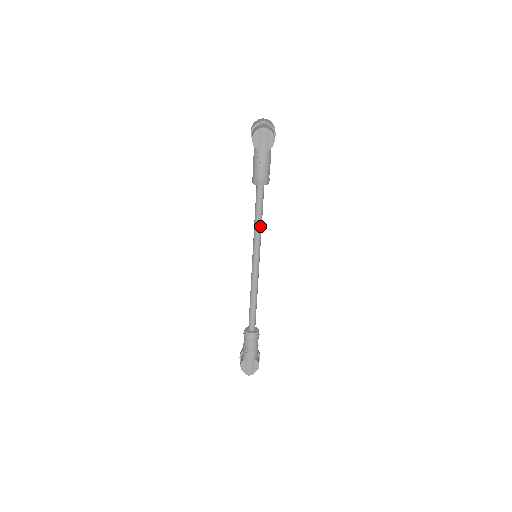
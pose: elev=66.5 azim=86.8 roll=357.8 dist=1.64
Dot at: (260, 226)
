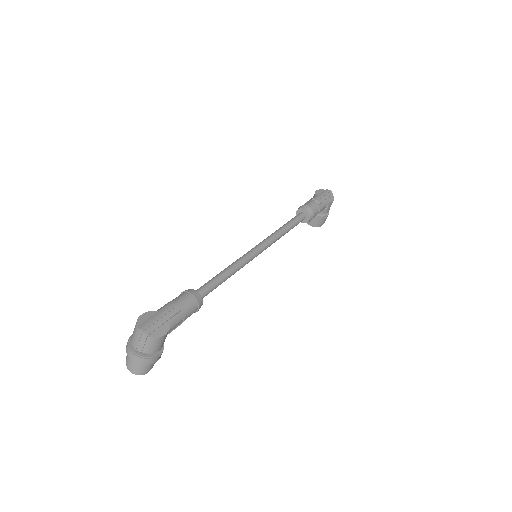
Dot at: (283, 231)
